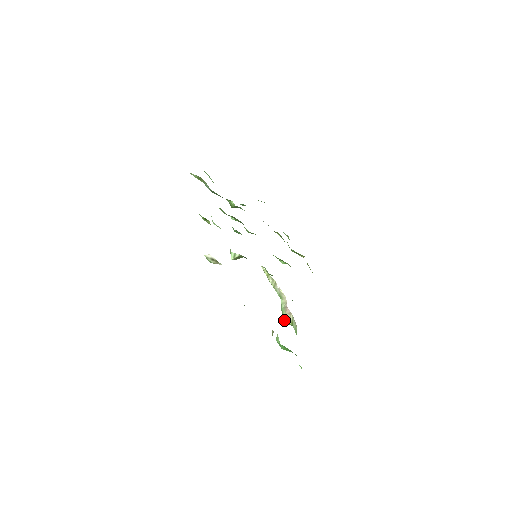
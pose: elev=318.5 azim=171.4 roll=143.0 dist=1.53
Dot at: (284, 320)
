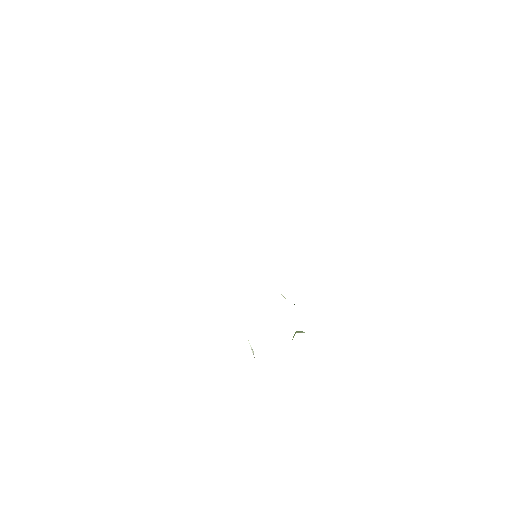
Dot at: occluded
